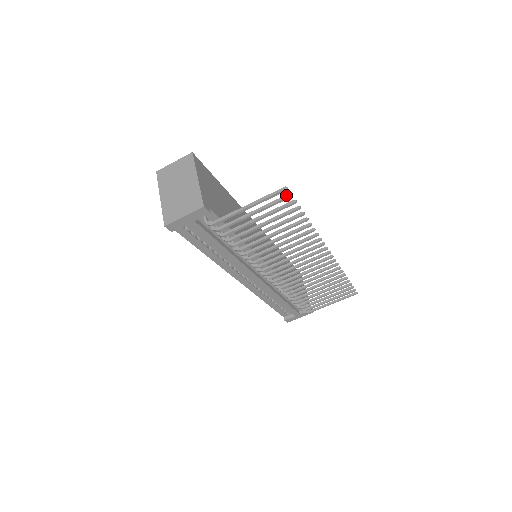
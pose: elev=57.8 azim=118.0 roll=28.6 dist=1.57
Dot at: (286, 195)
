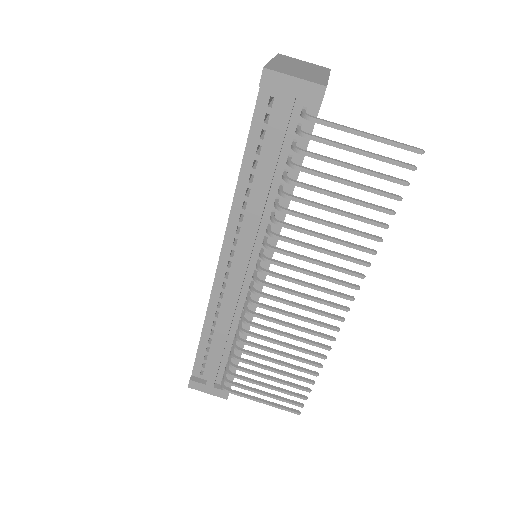
Dot at: (410, 164)
